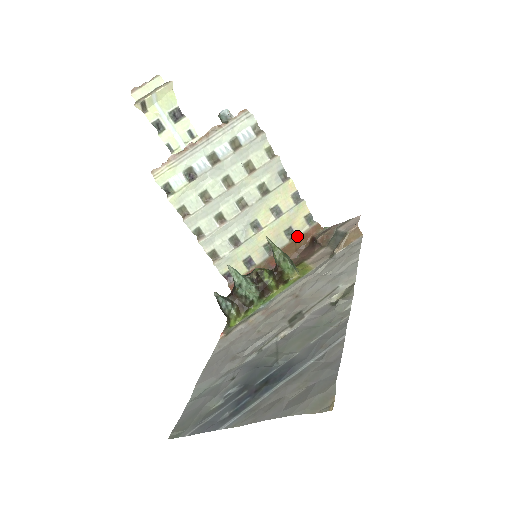
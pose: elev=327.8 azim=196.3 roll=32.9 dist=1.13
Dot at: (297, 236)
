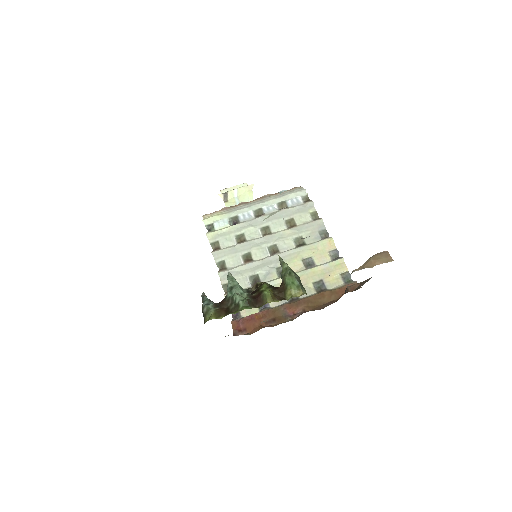
Dot at: (327, 290)
